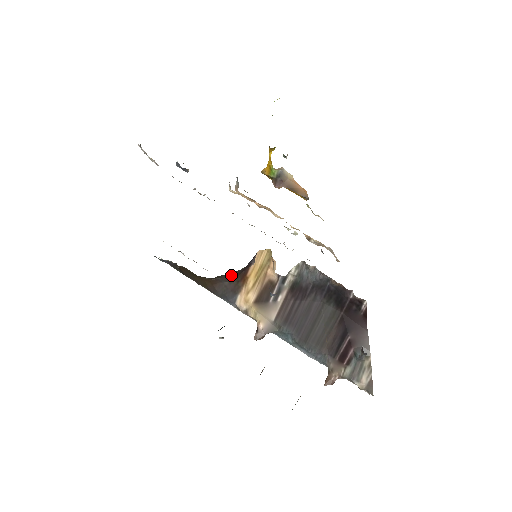
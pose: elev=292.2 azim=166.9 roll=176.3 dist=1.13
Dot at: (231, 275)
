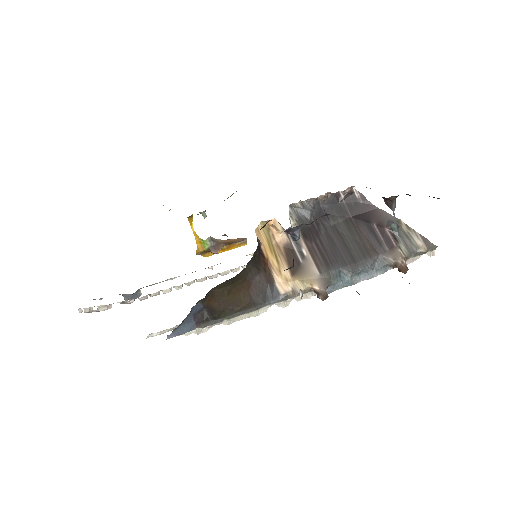
Dot at: (255, 263)
